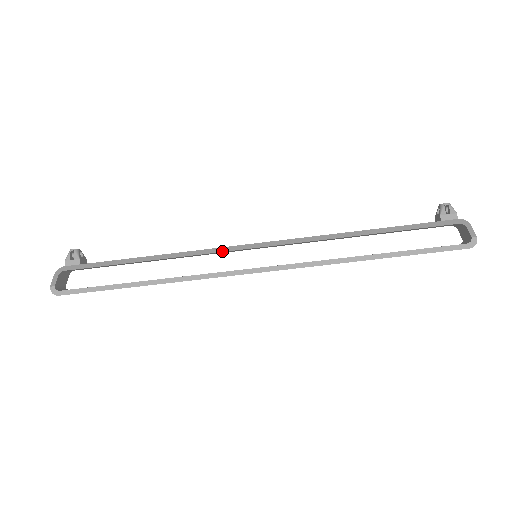
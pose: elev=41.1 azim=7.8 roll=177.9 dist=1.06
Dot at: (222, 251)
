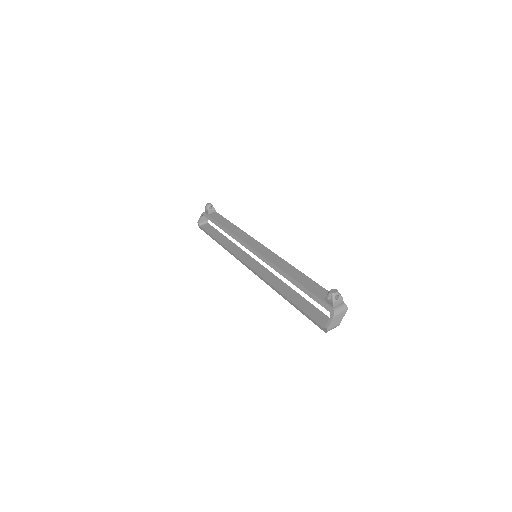
Dot at: (243, 245)
